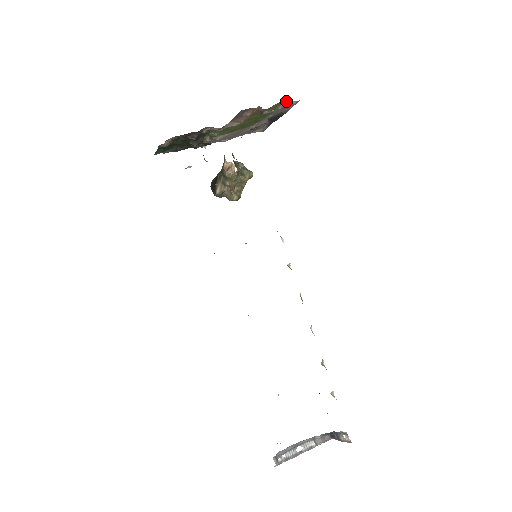
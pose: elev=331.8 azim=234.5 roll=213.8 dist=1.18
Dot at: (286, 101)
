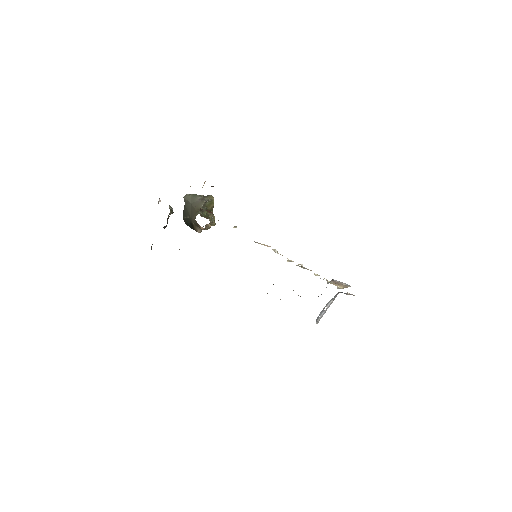
Dot at: occluded
